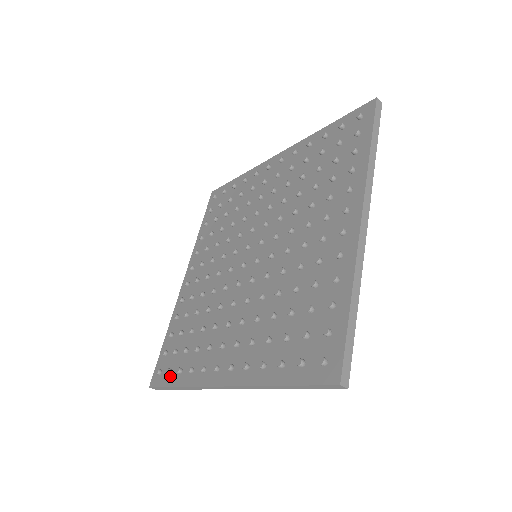
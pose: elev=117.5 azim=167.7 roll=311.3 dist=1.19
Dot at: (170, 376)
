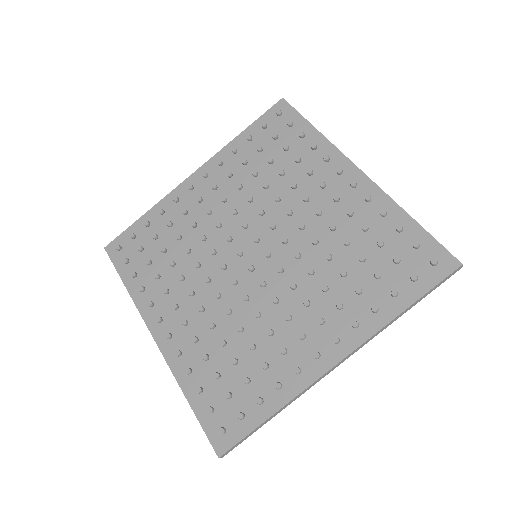
Dot at: (247, 419)
